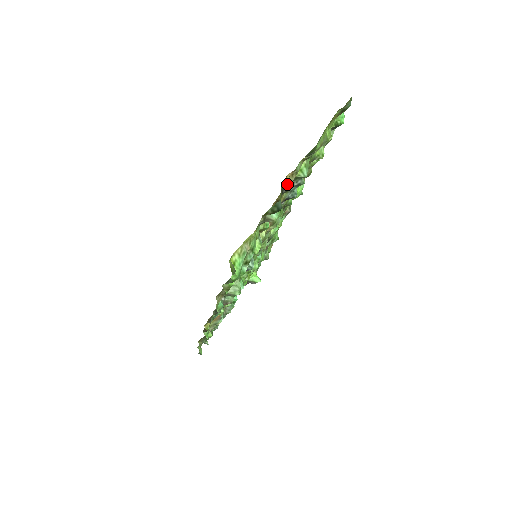
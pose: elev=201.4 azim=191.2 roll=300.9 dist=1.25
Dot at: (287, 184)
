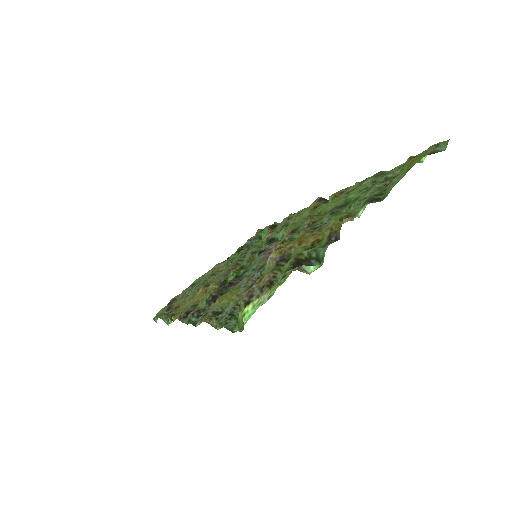
Dot at: occluded
